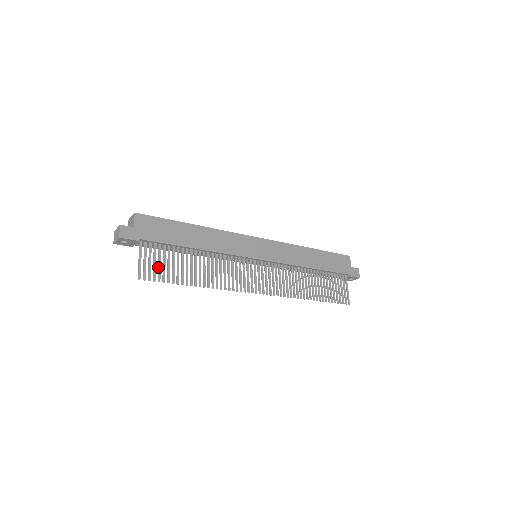
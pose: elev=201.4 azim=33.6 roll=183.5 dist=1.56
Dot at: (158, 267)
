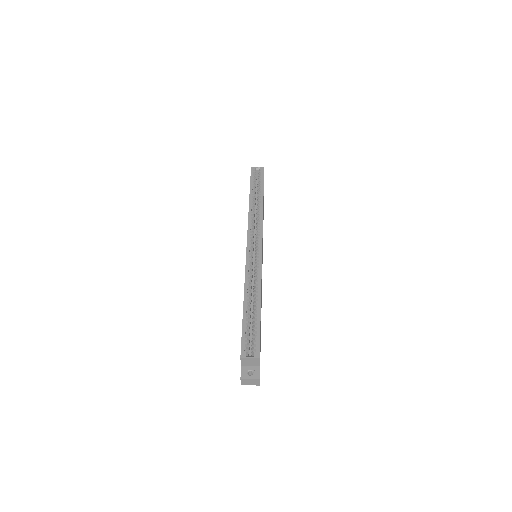
Dot at: occluded
